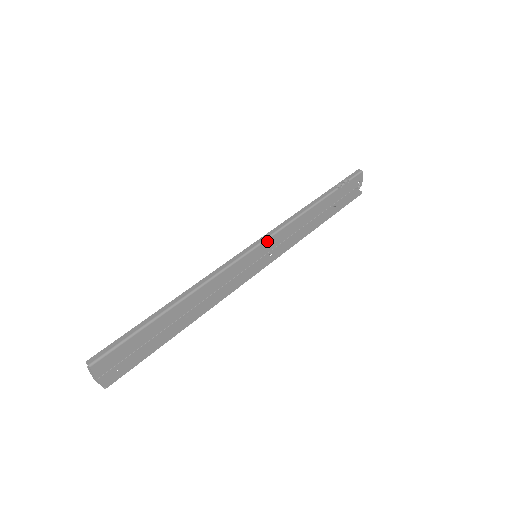
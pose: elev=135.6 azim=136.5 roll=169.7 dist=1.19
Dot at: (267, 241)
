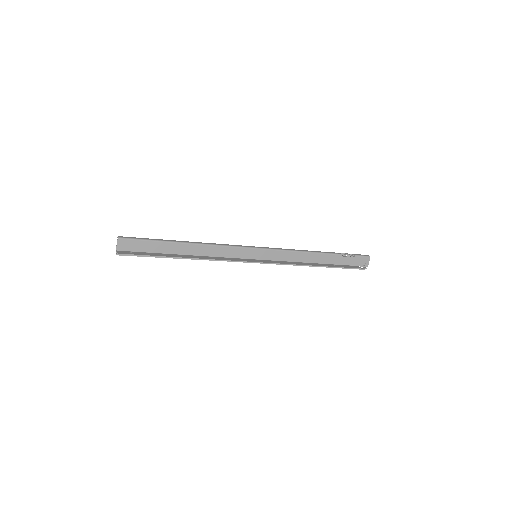
Dot at: (268, 251)
